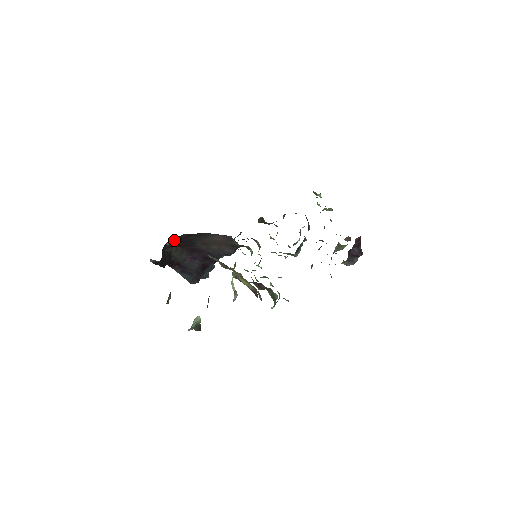
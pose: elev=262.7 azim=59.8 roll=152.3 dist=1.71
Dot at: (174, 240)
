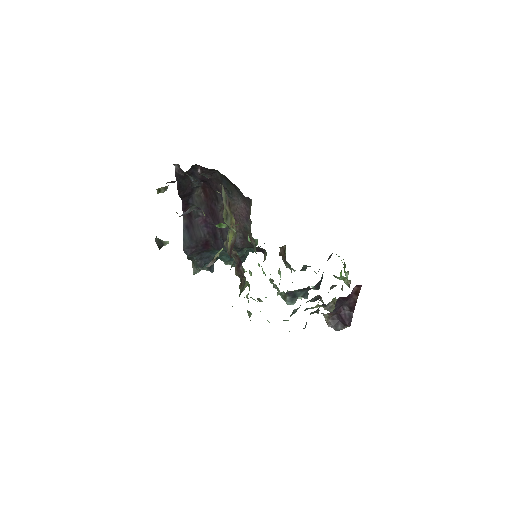
Dot at: occluded
